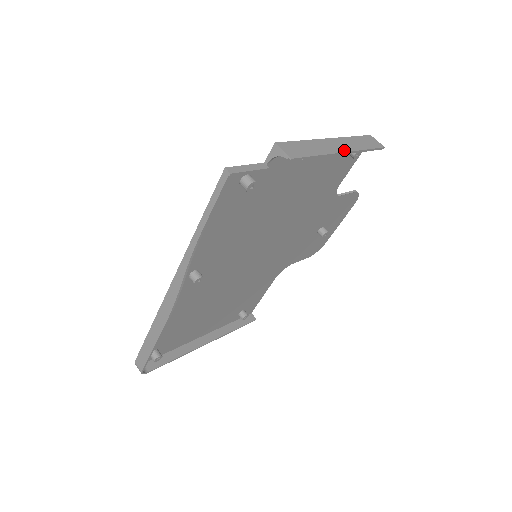
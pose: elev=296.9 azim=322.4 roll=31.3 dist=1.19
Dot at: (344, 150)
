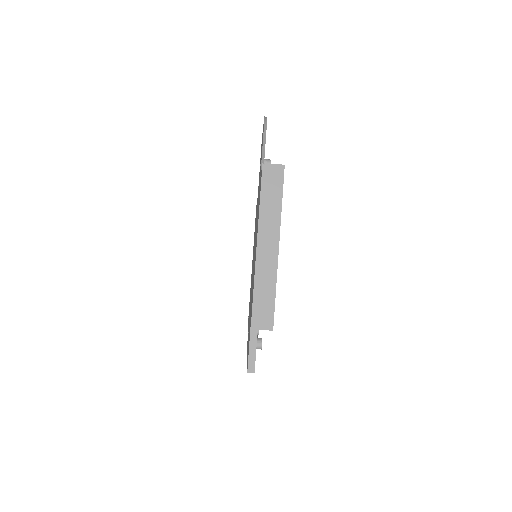
Dot at: (276, 244)
